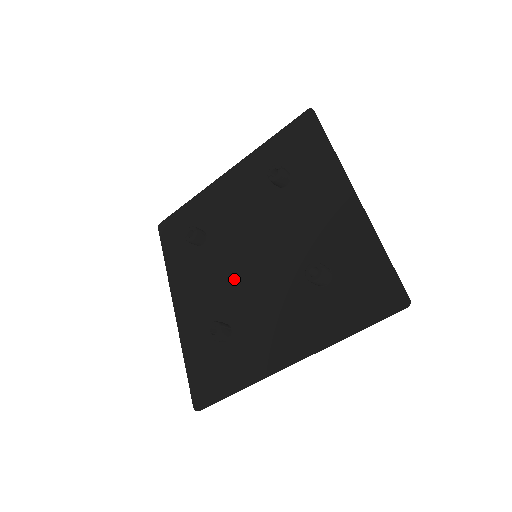
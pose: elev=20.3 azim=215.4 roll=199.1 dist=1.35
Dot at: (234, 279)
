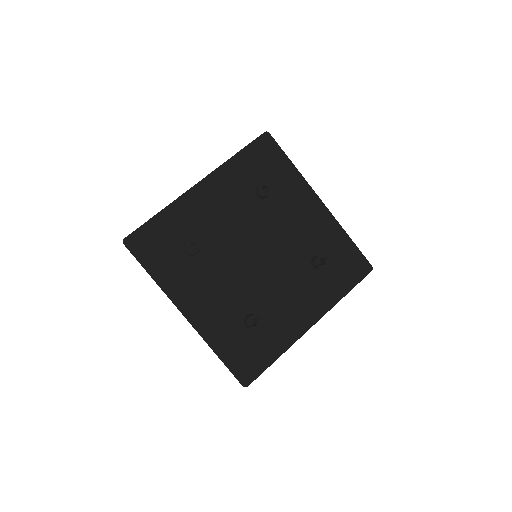
Dot at: (244, 278)
